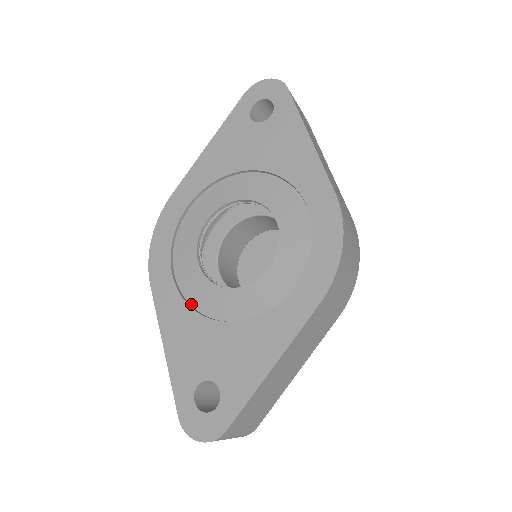
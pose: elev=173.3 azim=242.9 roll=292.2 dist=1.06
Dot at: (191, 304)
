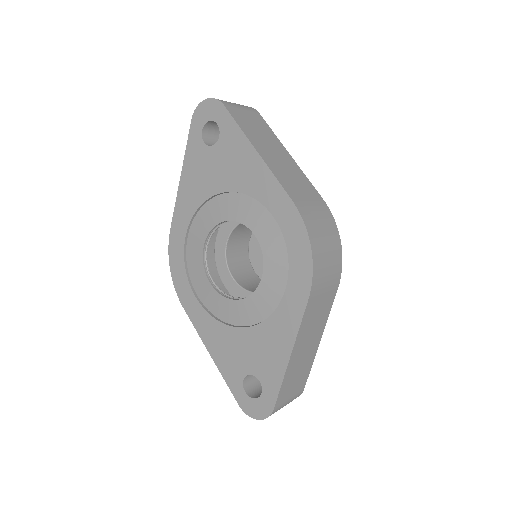
Dot at: (217, 317)
